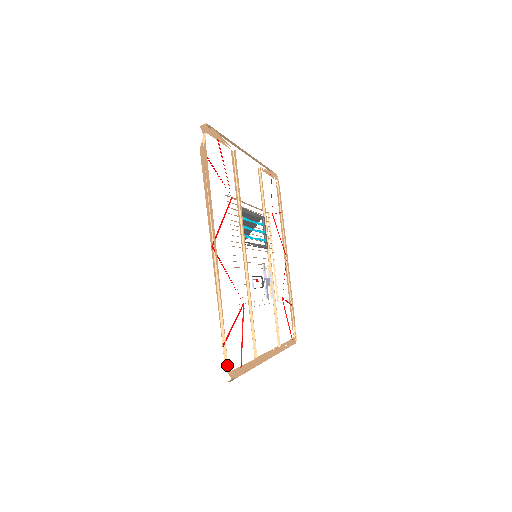
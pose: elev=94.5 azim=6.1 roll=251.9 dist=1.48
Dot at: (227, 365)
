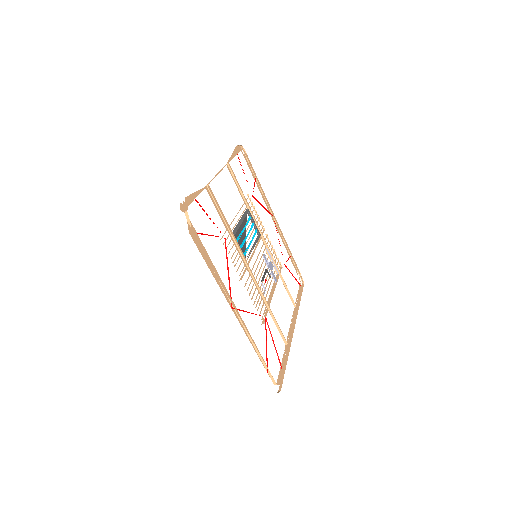
Dot at: (275, 382)
